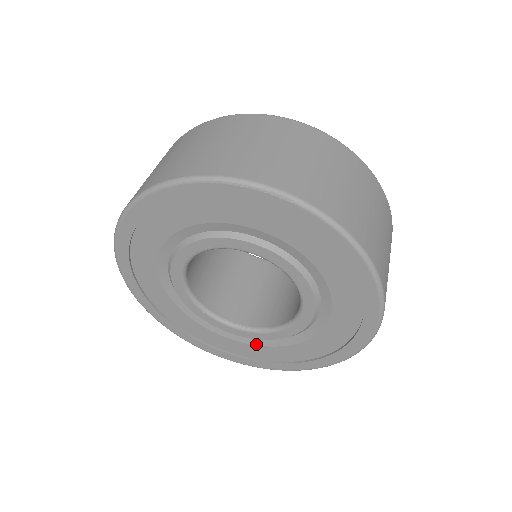
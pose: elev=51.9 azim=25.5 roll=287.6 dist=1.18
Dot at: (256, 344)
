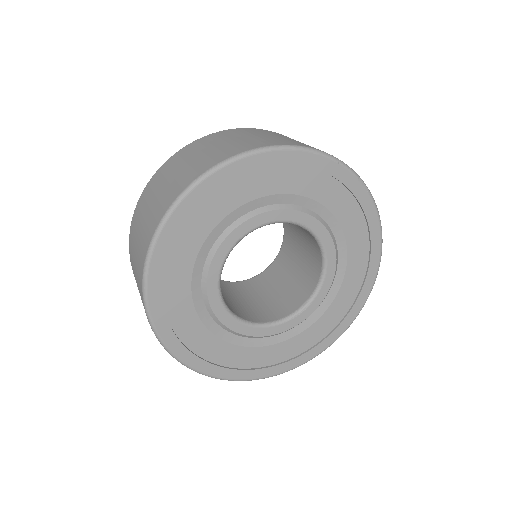
Dot at: (245, 345)
